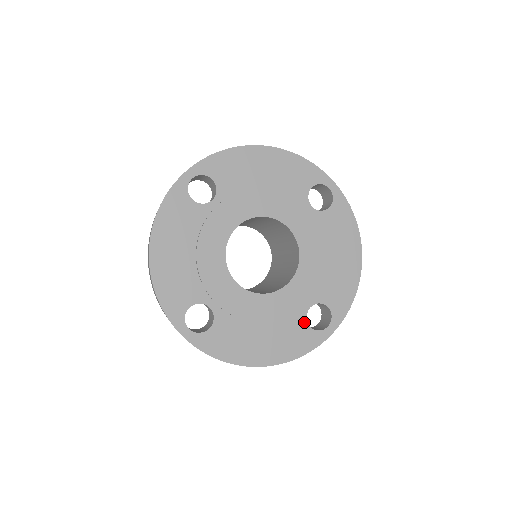
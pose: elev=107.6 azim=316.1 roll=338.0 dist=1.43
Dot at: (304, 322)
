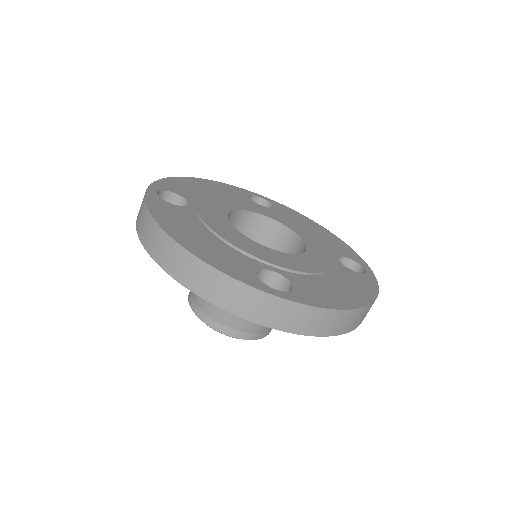
Dot at: (348, 270)
